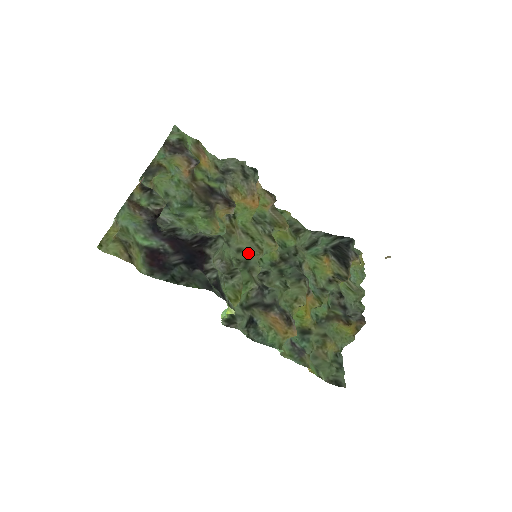
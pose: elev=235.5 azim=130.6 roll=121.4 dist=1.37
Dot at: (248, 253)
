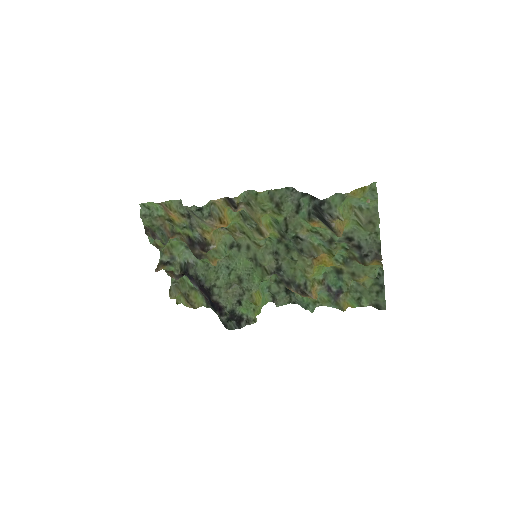
Dot at: (253, 250)
